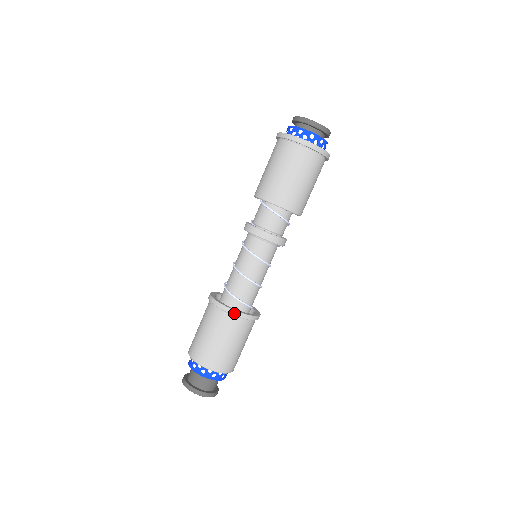
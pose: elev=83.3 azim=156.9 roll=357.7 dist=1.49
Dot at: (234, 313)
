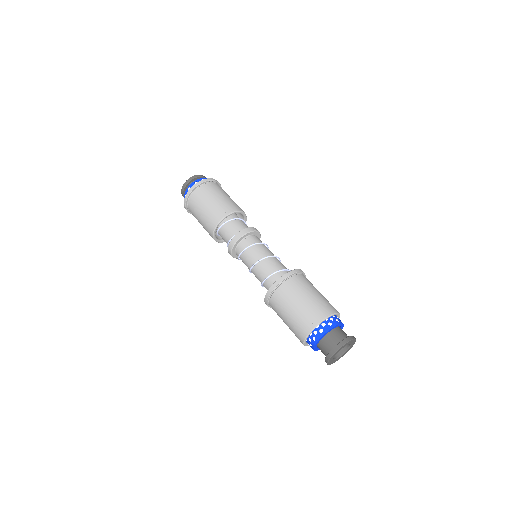
Dot at: (302, 271)
